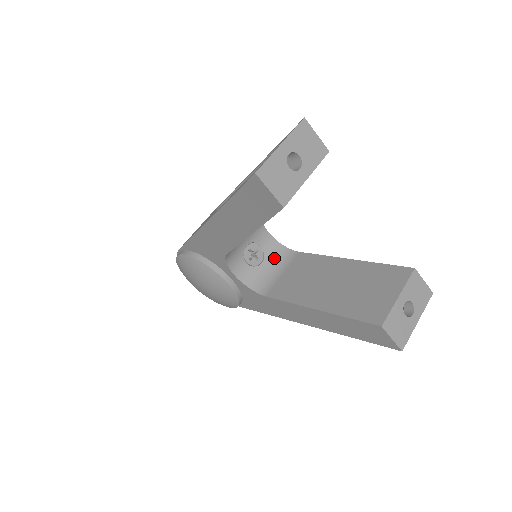
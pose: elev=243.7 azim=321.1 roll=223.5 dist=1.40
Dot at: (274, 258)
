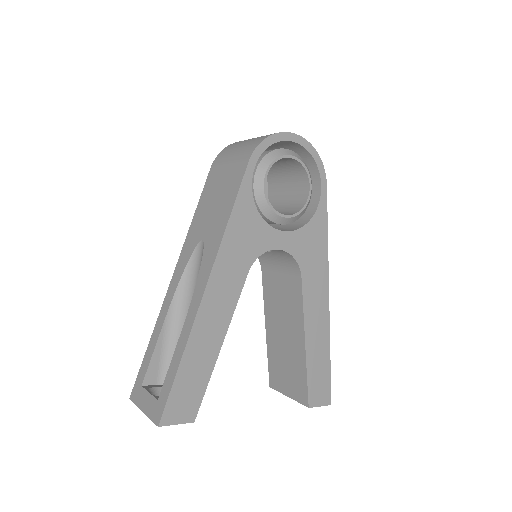
Dot at: (281, 257)
